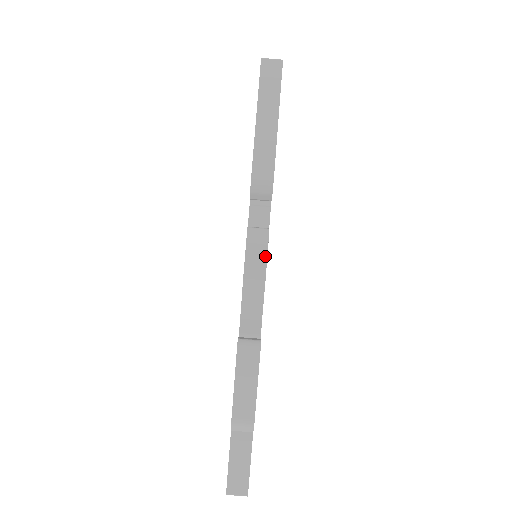
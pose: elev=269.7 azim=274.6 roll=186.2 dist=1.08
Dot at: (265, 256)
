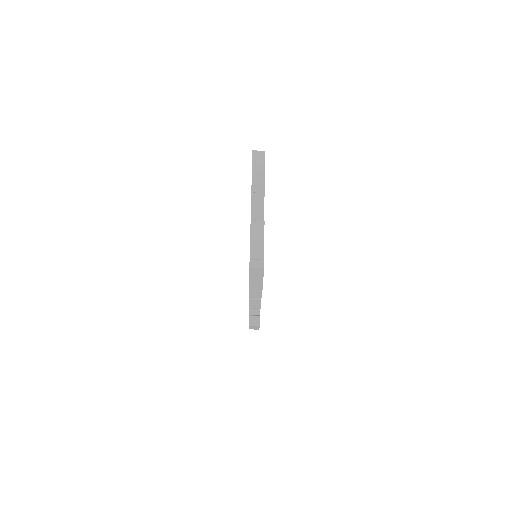
Dot at: (260, 304)
